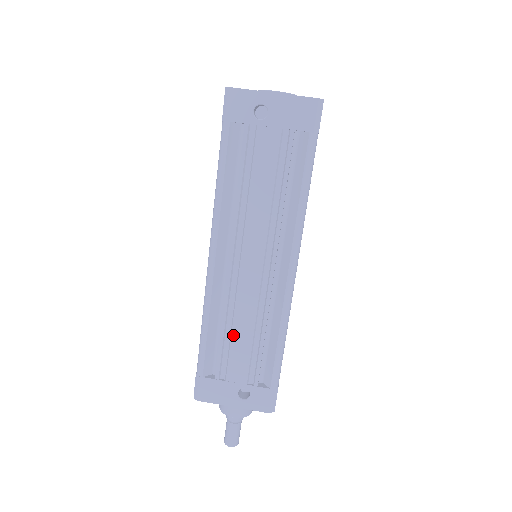
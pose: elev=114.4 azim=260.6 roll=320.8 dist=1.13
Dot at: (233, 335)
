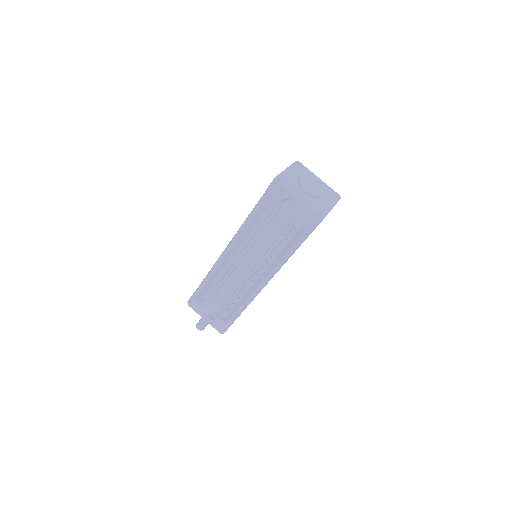
Dot at: (219, 291)
